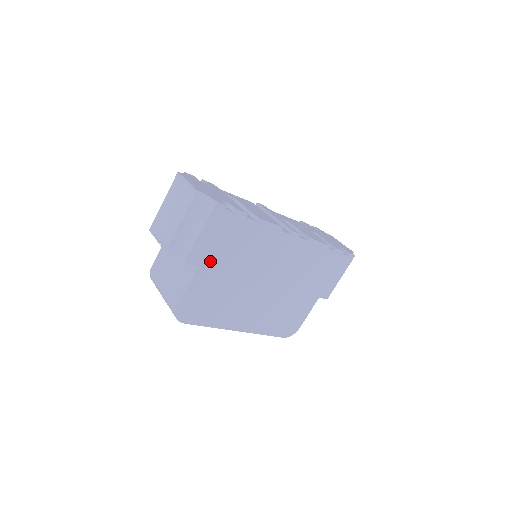
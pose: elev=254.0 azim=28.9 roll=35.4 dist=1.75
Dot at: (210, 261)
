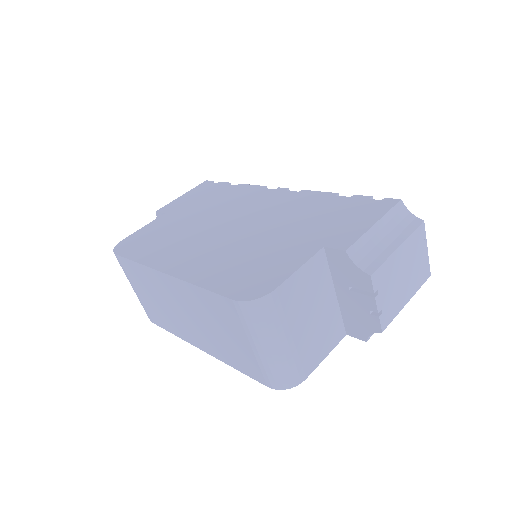
Dot at: (178, 210)
